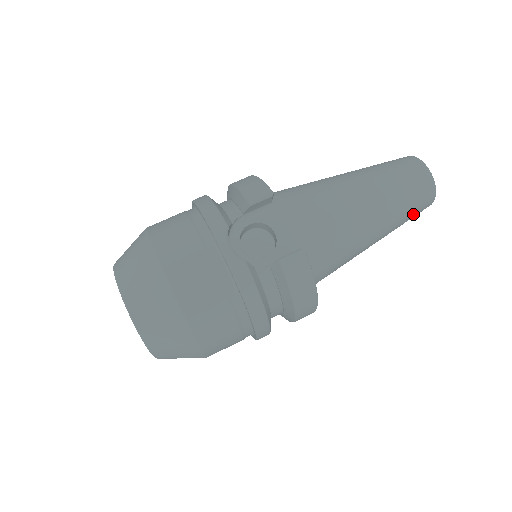
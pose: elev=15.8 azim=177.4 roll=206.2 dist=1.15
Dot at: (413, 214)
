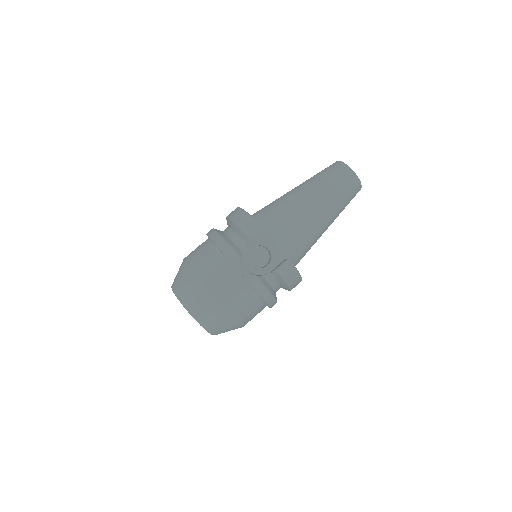
Dot at: (349, 202)
